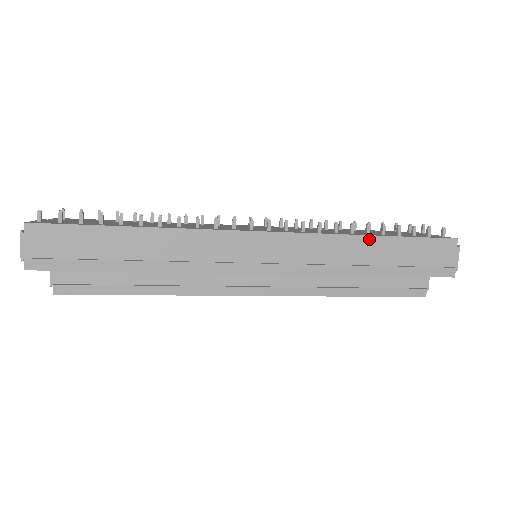
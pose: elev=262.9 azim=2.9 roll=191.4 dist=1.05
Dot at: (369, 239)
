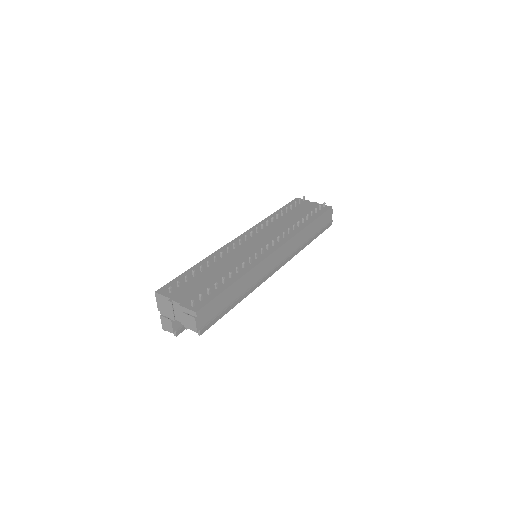
Dot at: (308, 227)
